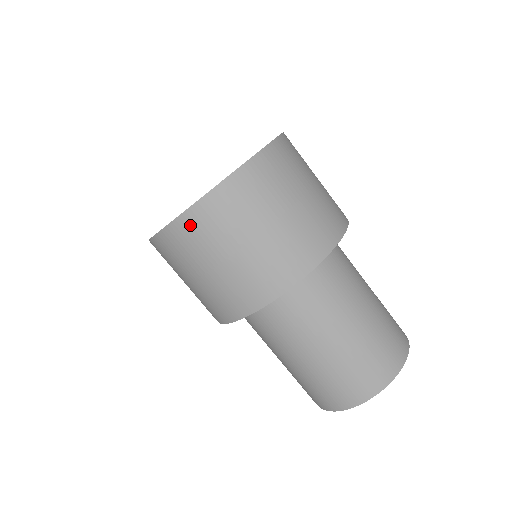
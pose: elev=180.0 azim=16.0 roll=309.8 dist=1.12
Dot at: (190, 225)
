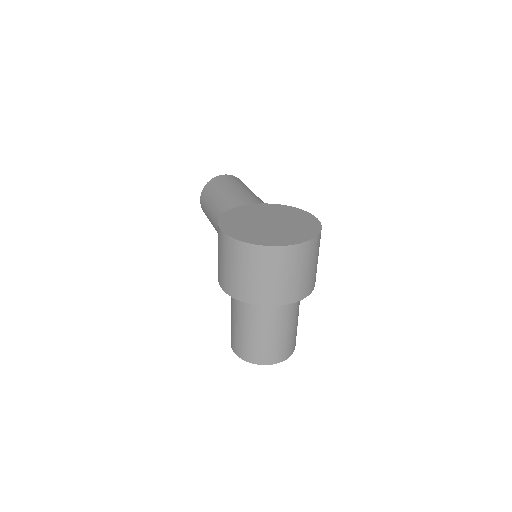
Dot at: (252, 251)
